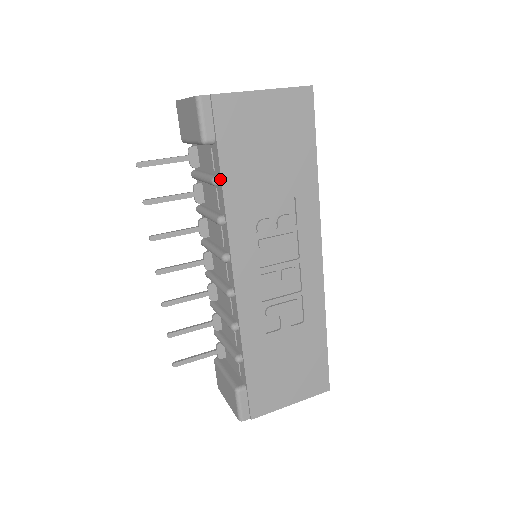
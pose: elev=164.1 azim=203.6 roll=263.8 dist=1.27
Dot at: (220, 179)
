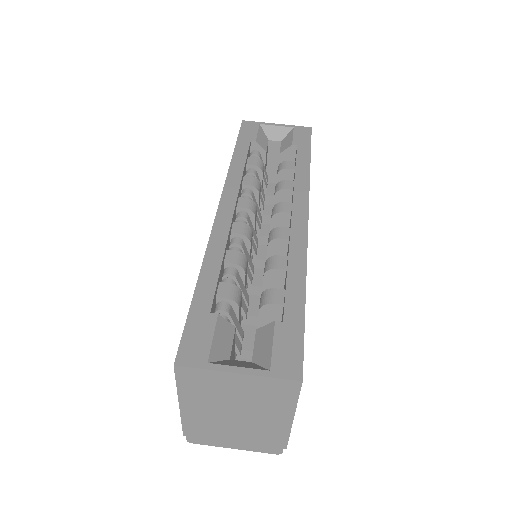
Dot at: occluded
